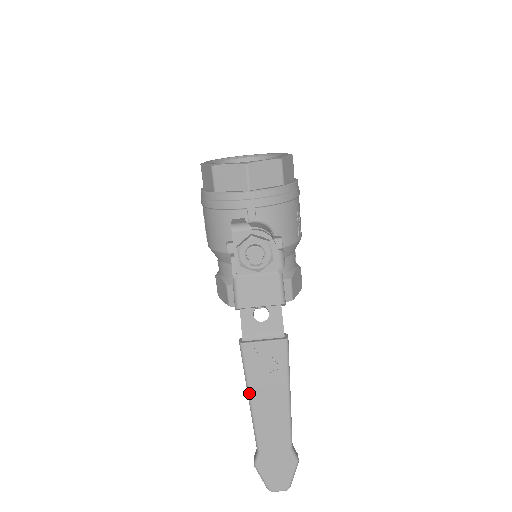
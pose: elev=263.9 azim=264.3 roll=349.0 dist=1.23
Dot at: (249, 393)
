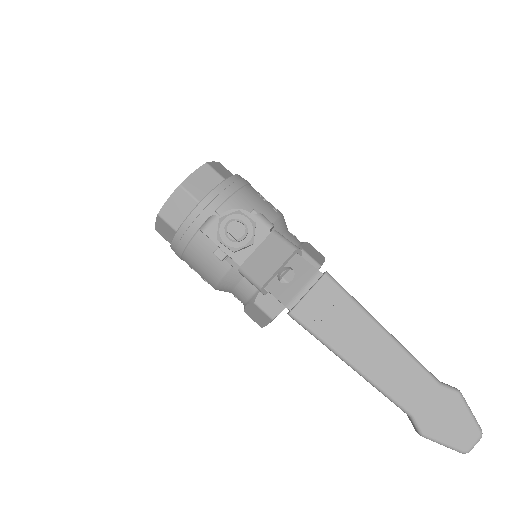
Dot at: (342, 357)
